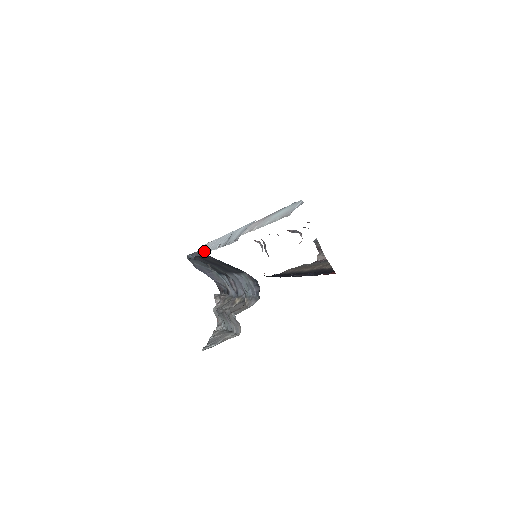
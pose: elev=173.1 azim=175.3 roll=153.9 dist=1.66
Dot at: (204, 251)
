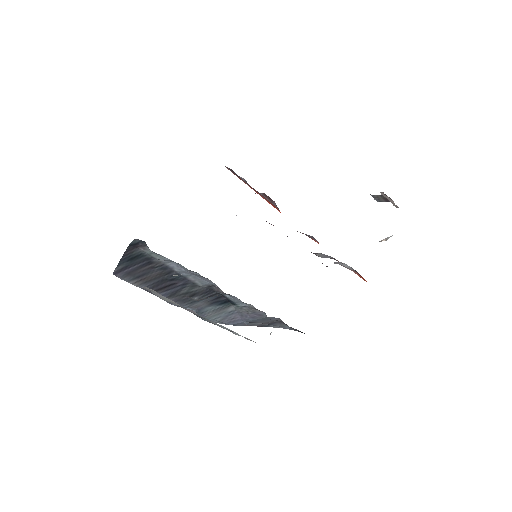
Dot at: occluded
